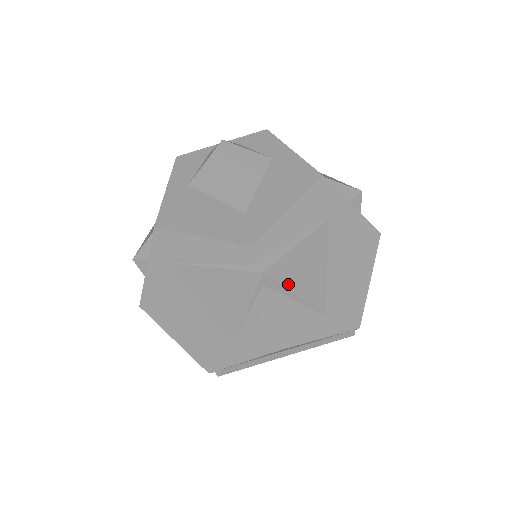
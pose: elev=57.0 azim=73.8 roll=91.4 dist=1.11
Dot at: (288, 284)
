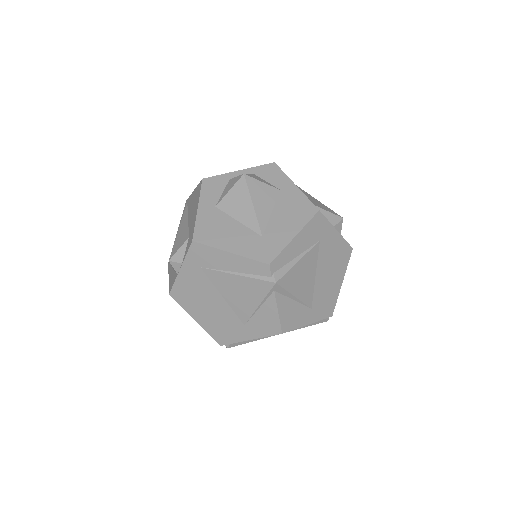
Dot at: (290, 289)
